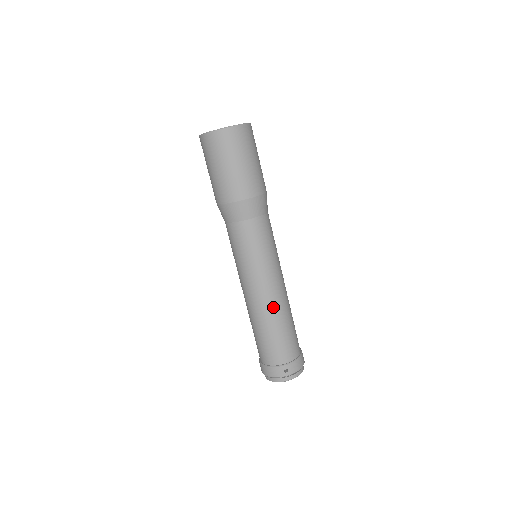
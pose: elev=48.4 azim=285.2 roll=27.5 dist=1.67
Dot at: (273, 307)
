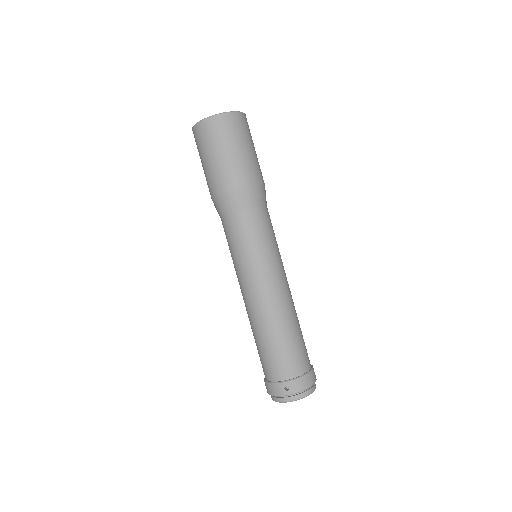
Dot at: (269, 312)
